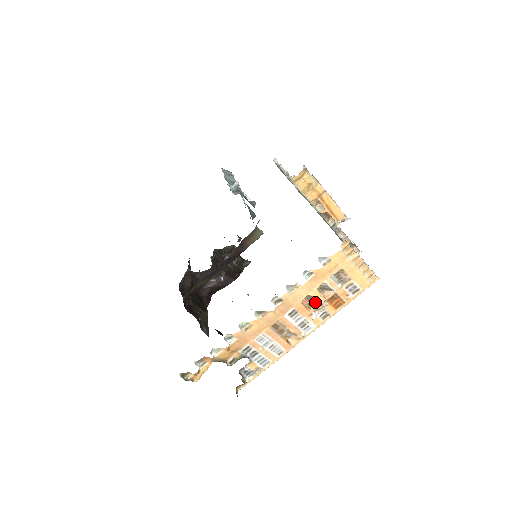
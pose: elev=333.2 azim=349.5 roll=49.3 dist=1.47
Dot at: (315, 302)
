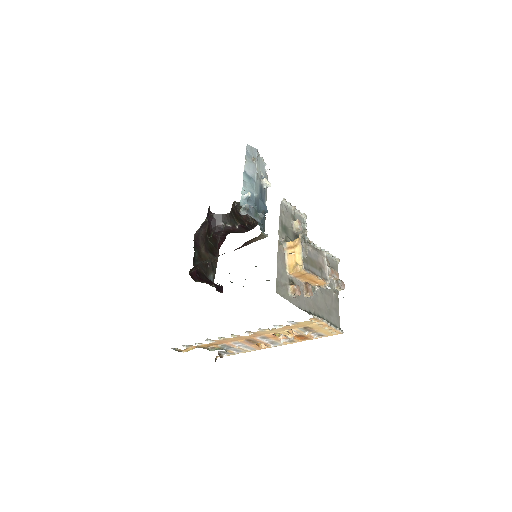
Dot at: (284, 335)
